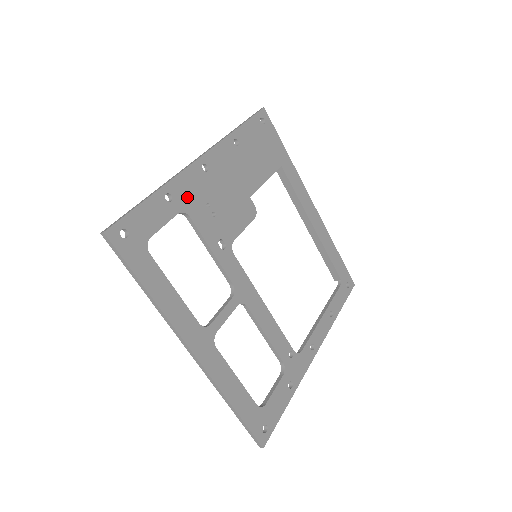
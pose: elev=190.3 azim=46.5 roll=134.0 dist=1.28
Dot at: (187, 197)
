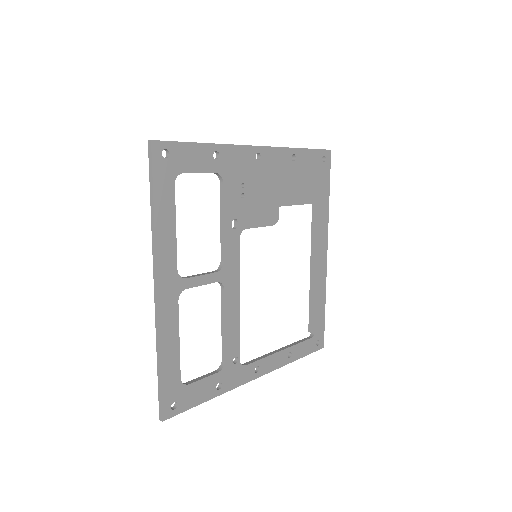
Dot at: (231, 166)
